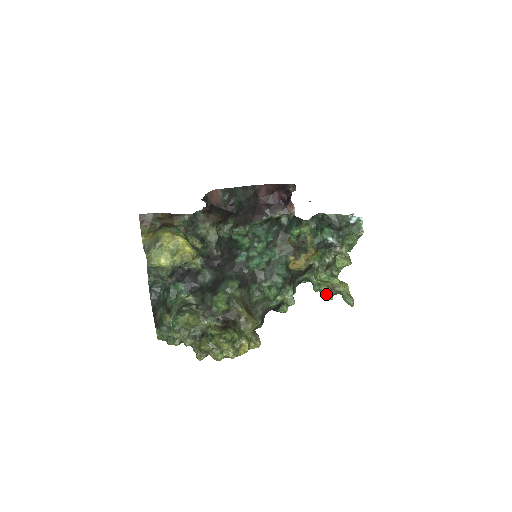
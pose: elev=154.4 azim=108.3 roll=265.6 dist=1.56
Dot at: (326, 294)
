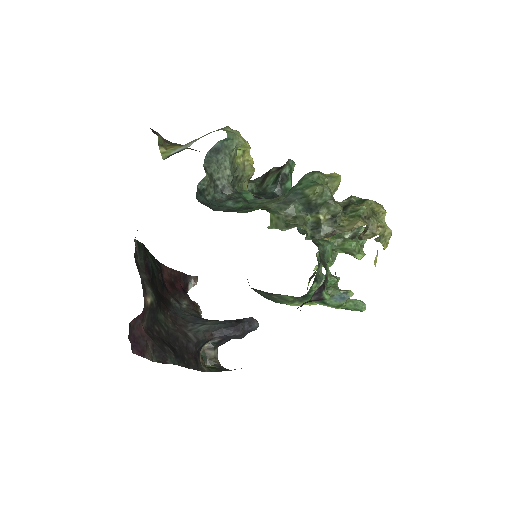
Dot at: (344, 291)
